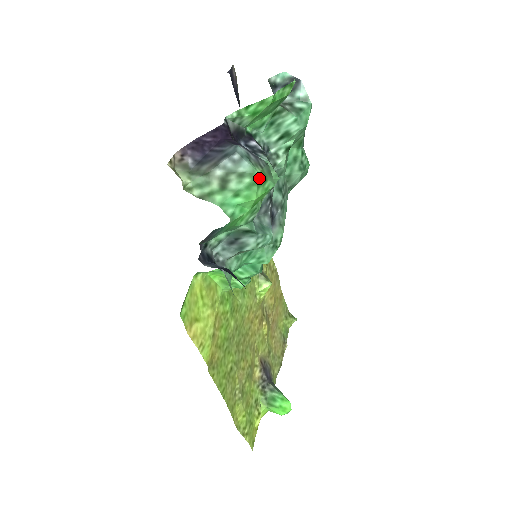
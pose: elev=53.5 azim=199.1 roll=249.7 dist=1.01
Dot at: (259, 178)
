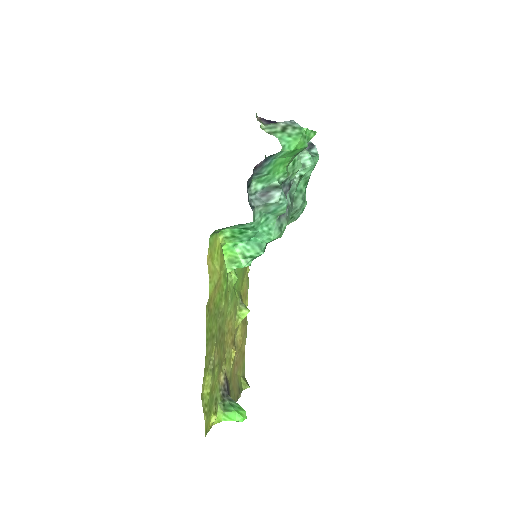
Dot at: (304, 132)
